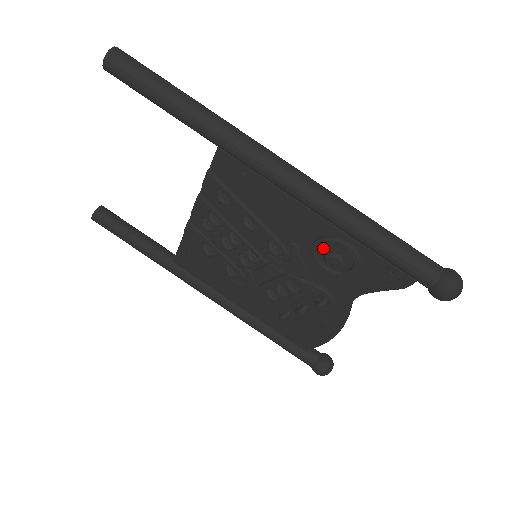
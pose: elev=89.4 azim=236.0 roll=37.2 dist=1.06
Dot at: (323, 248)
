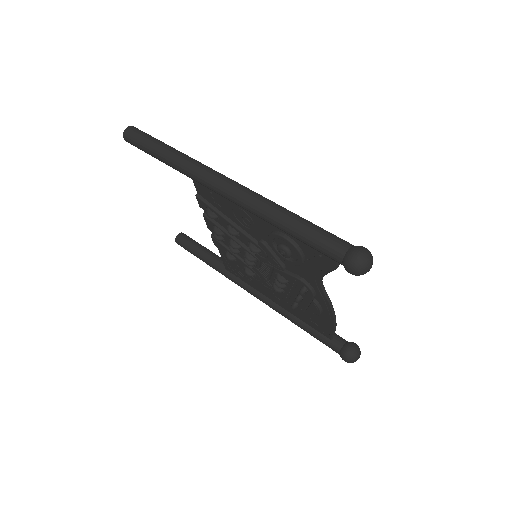
Dot at: (277, 242)
